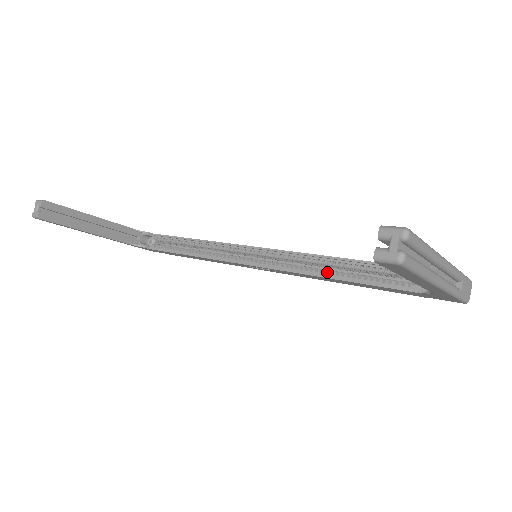
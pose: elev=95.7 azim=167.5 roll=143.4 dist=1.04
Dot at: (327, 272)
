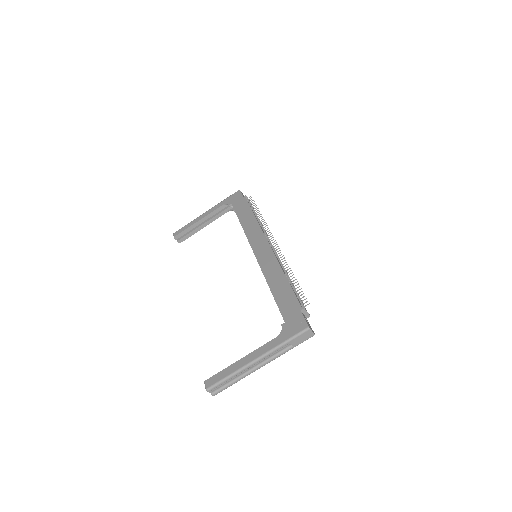
Dot at: occluded
